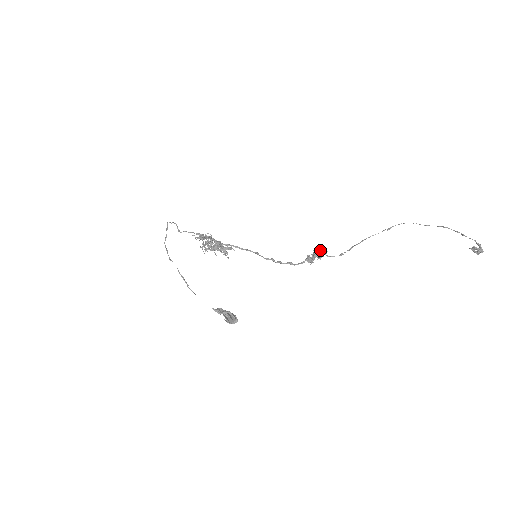
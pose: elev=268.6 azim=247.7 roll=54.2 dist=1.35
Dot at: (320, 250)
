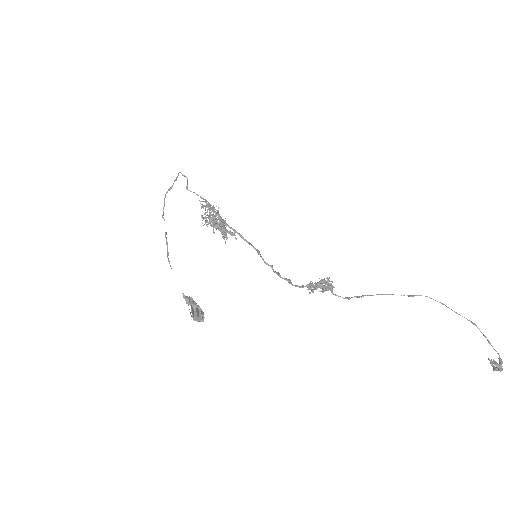
Dot at: (327, 282)
